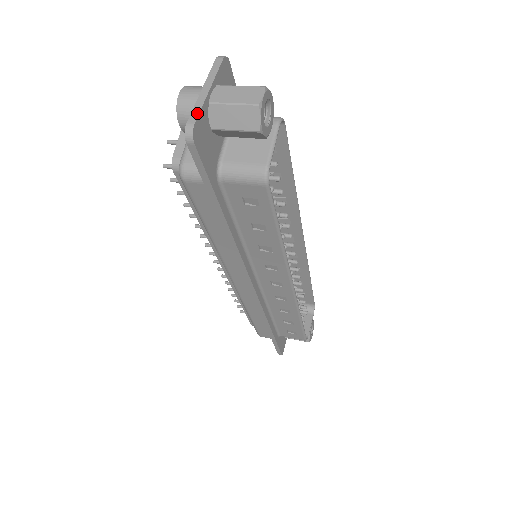
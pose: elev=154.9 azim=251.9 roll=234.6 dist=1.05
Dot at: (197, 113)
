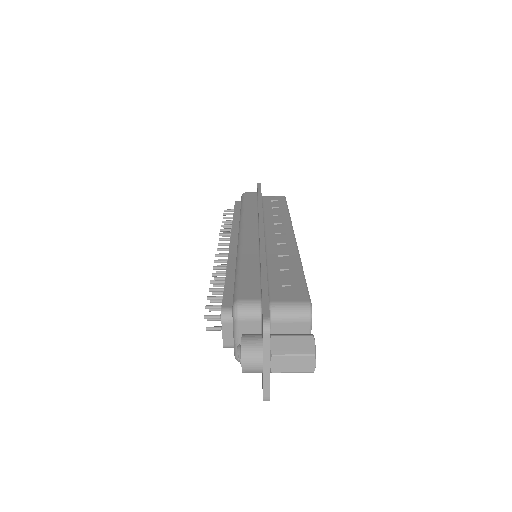
Dot at: (268, 389)
